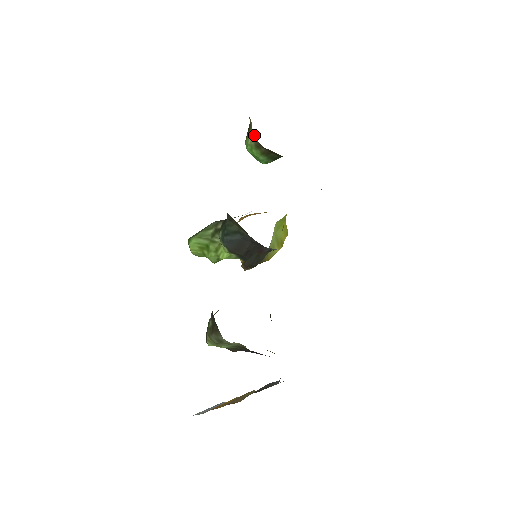
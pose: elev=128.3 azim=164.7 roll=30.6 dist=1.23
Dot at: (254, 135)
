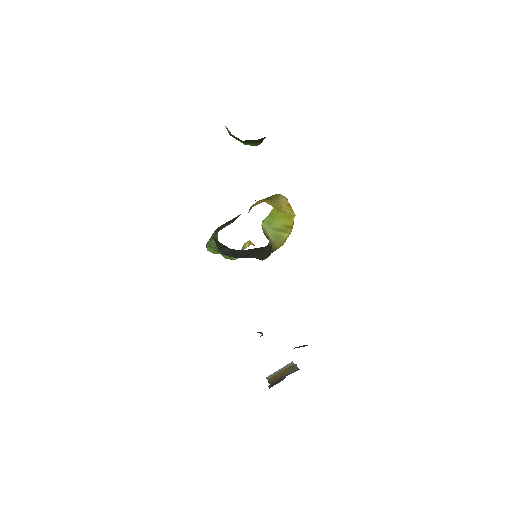
Dot at: (228, 130)
